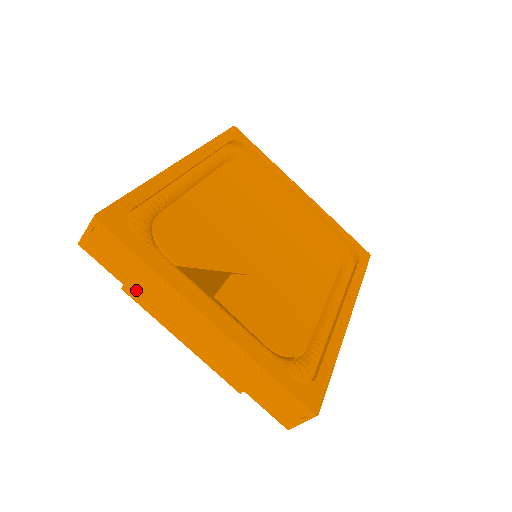
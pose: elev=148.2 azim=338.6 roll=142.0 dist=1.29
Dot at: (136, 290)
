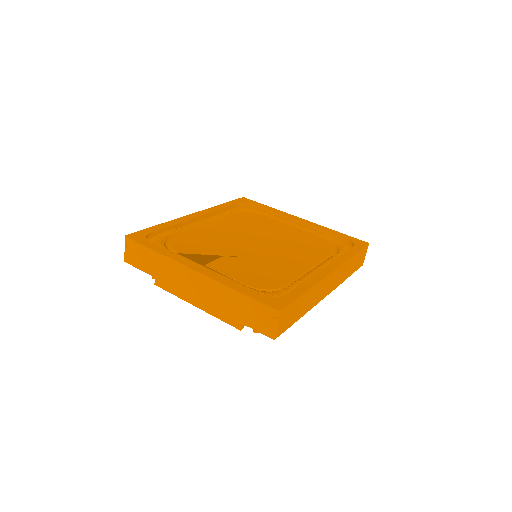
Dot at: (157, 275)
